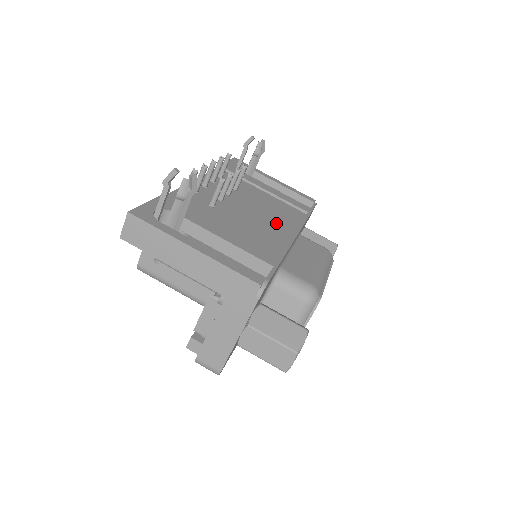
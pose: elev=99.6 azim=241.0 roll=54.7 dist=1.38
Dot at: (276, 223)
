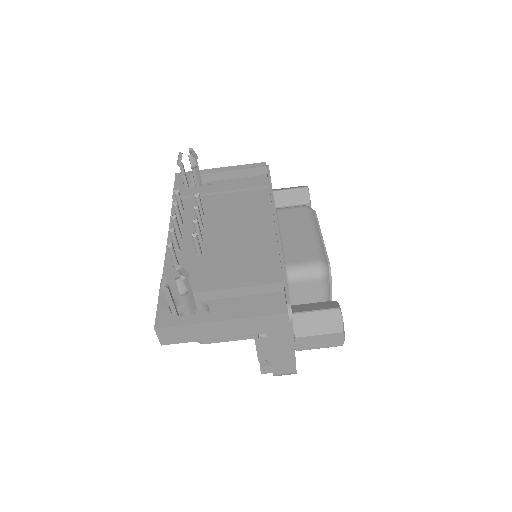
Dot at: (255, 225)
